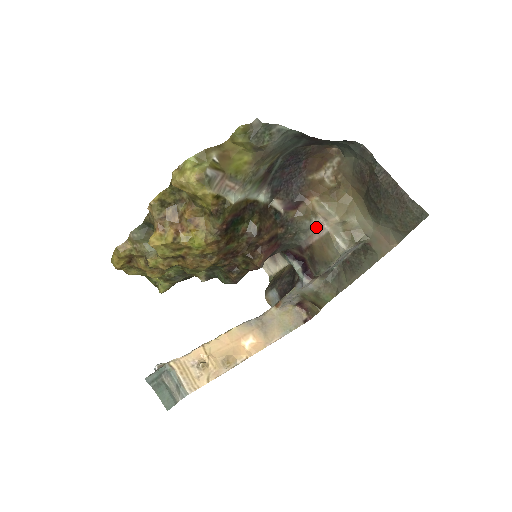
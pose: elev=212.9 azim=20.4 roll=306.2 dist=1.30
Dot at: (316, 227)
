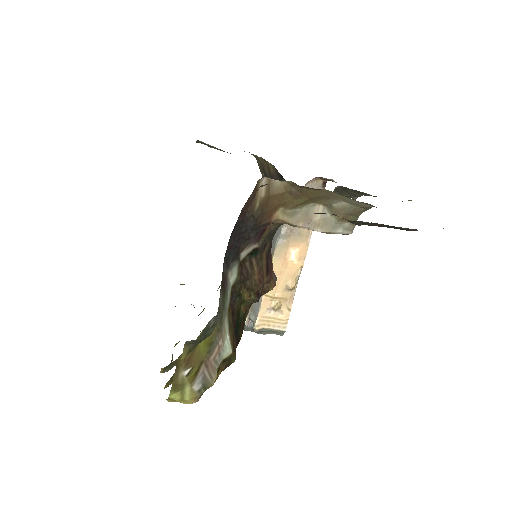
Dot at: occluded
